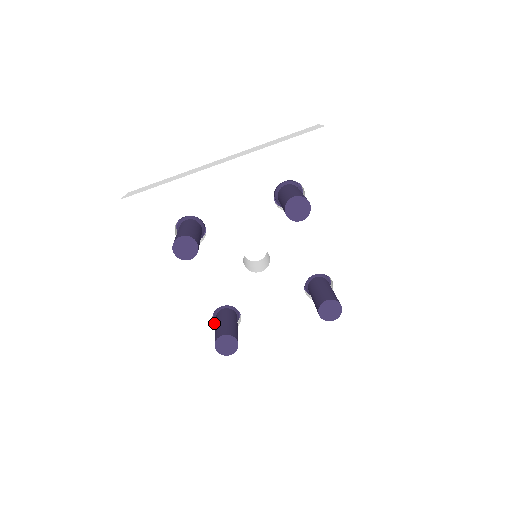
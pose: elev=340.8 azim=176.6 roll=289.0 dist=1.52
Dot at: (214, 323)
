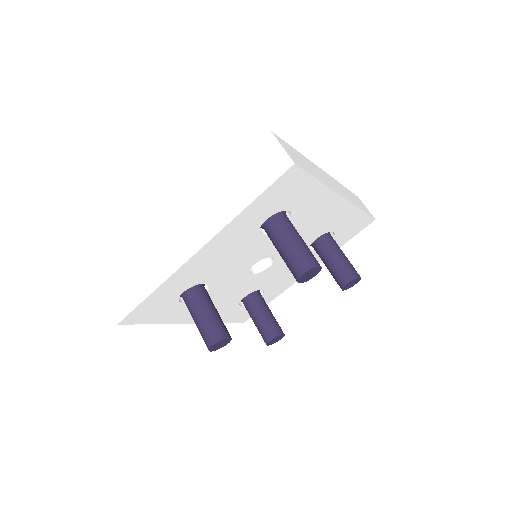
Dot at: (241, 302)
